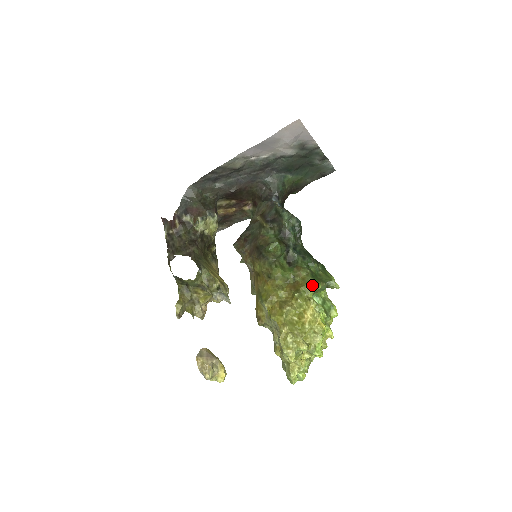
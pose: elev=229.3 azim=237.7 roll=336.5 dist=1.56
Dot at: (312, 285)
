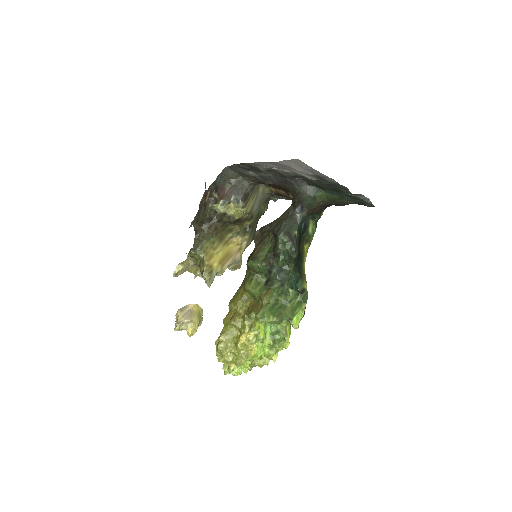
Dot at: (258, 317)
